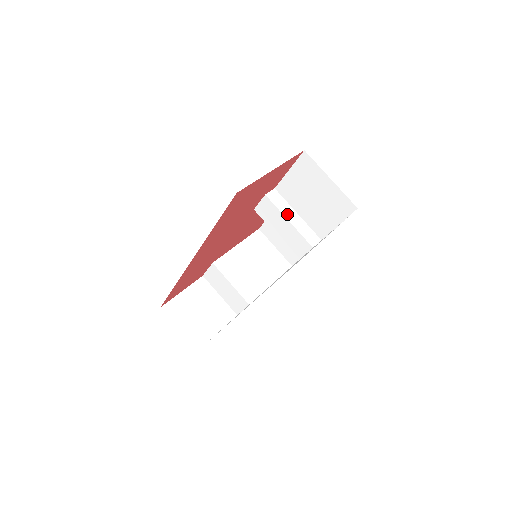
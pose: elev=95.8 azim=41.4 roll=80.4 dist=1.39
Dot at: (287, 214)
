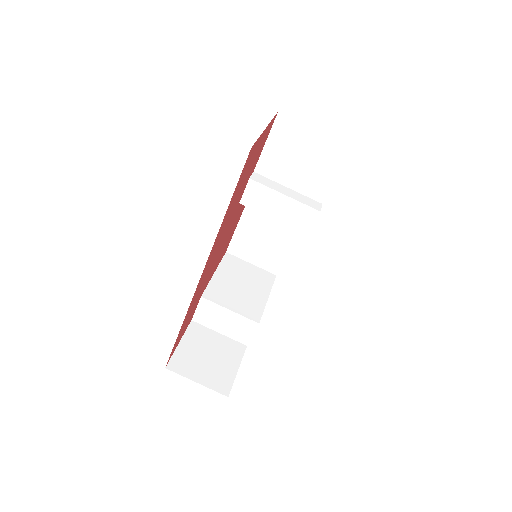
Dot at: (279, 190)
